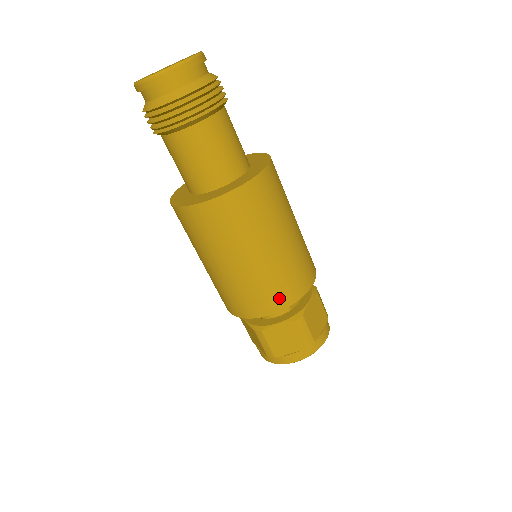
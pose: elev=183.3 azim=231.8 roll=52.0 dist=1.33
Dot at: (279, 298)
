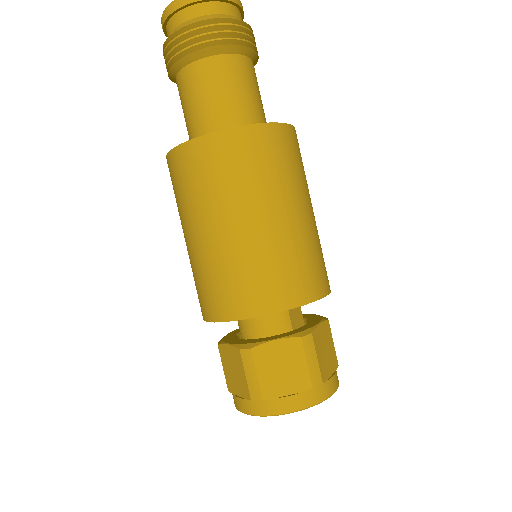
Dot at: (286, 290)
